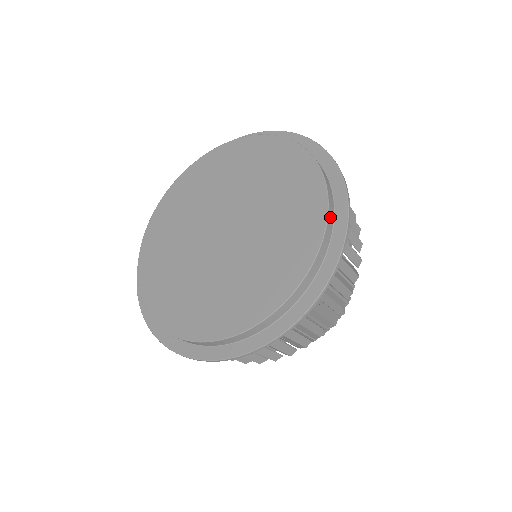
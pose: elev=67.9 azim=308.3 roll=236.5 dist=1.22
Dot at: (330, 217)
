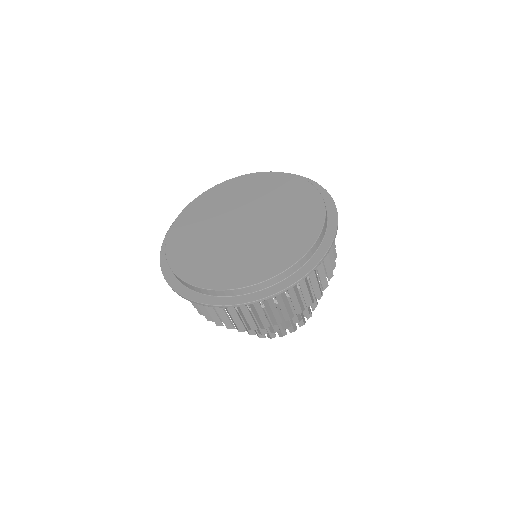
Dot at: (312, 251)
